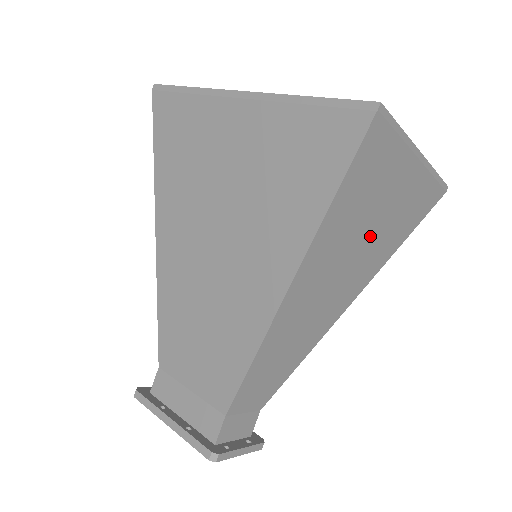
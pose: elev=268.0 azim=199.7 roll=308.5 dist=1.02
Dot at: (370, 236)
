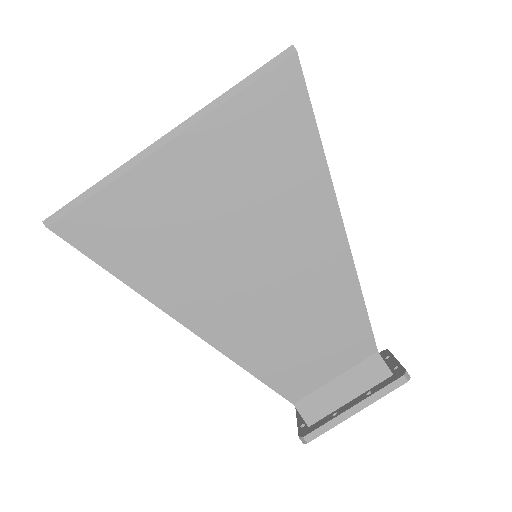
Dot at: occluded
